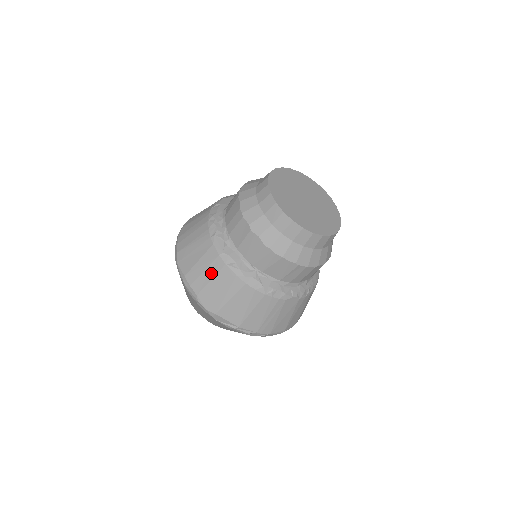
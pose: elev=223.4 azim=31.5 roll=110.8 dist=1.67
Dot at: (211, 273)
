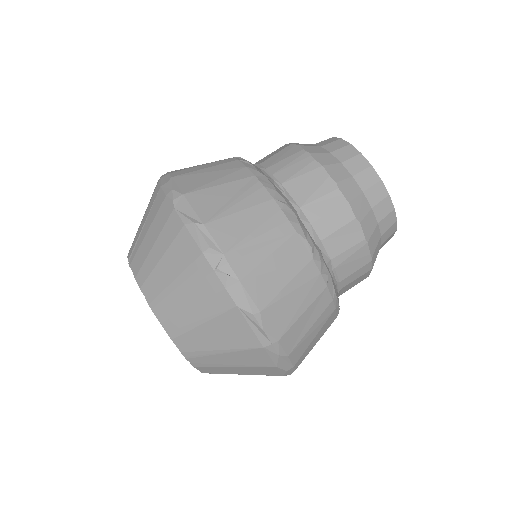
Dot at: (211, 165)
